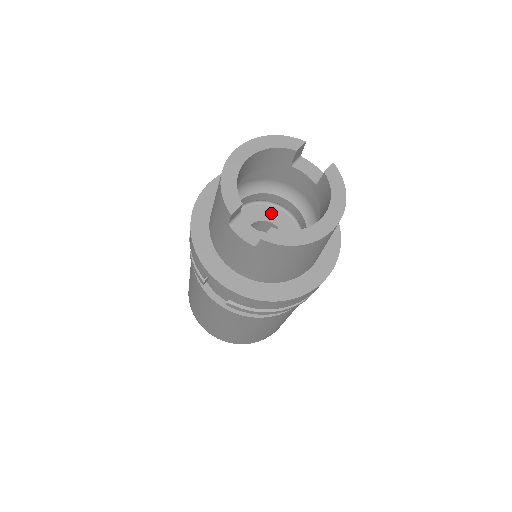
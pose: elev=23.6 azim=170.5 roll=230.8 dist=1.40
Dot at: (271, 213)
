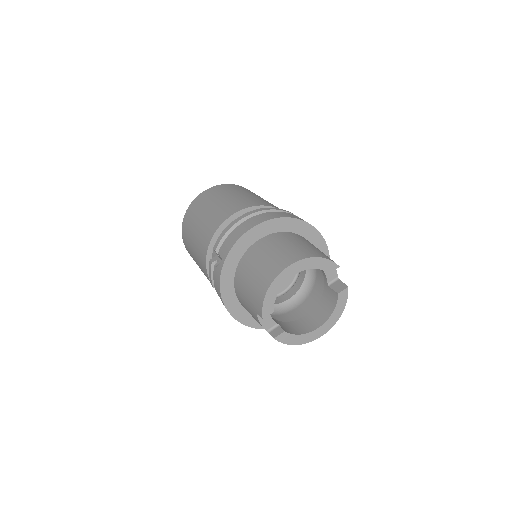
Dot at: occluded
